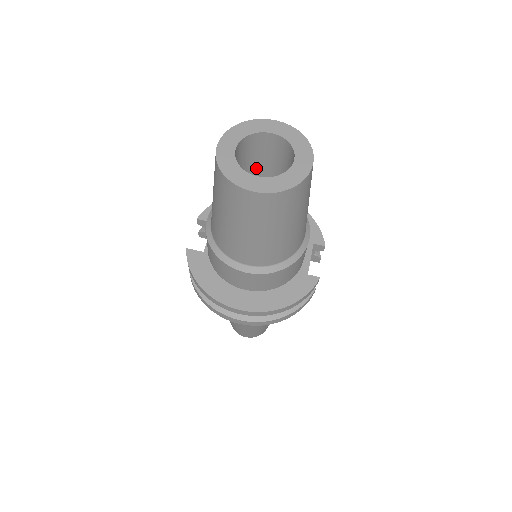
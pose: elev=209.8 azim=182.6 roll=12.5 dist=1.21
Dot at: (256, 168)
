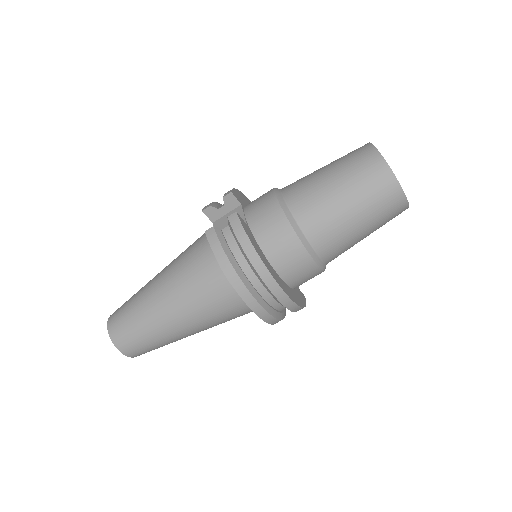
Dot at: occluded
